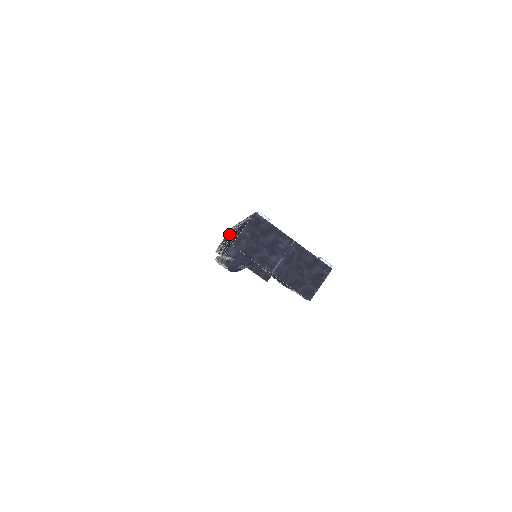
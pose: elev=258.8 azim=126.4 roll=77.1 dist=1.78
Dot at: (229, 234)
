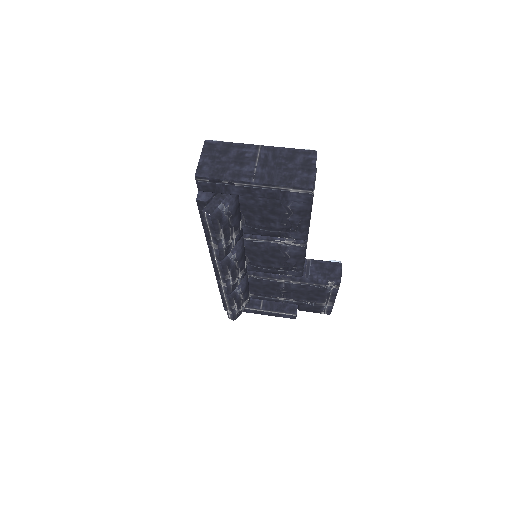
Dot at: occluded
